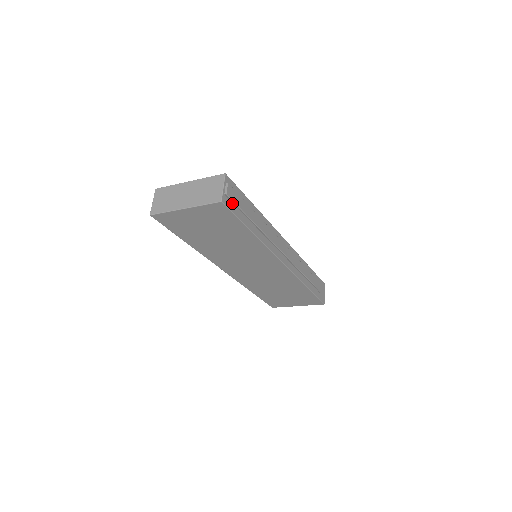
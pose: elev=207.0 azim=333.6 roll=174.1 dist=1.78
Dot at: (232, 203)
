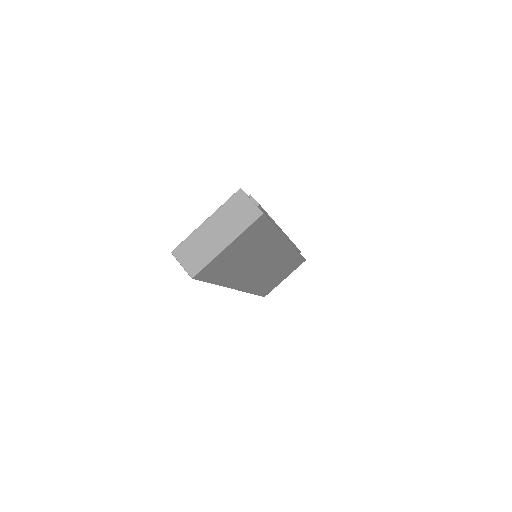
Dot at: occluded
